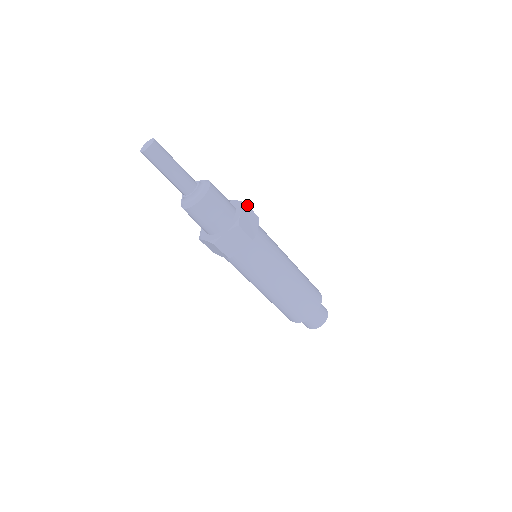
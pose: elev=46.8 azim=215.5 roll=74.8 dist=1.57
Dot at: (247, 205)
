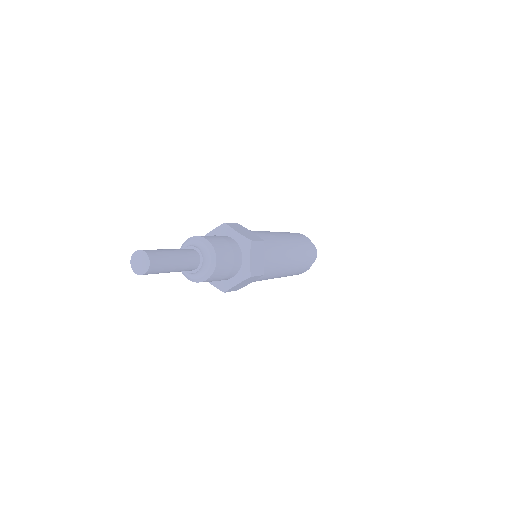
Dot at: (253, 241)
